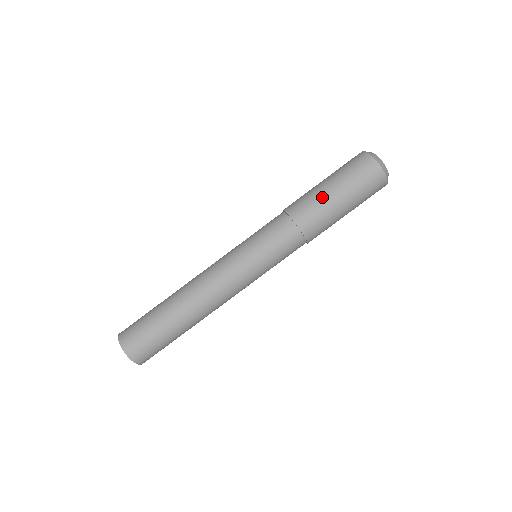
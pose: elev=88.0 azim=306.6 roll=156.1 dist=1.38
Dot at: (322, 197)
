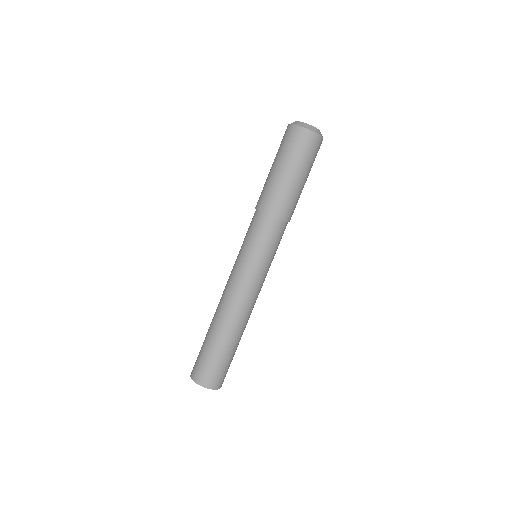
Dot at: (267, 178)
